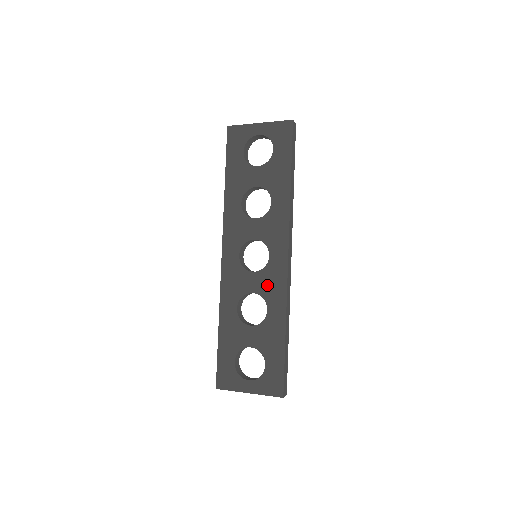
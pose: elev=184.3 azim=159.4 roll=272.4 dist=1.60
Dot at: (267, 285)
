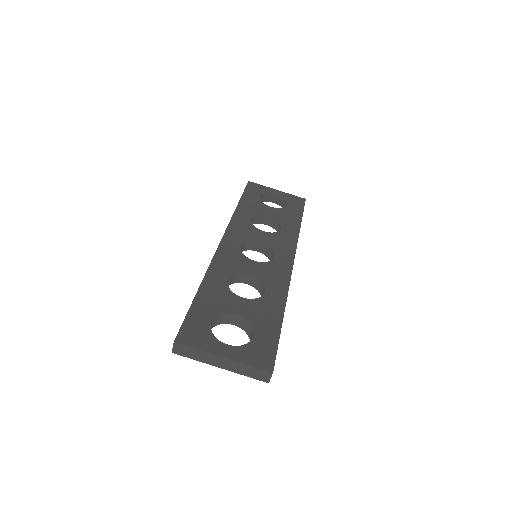
Dot at: (268, 274)
